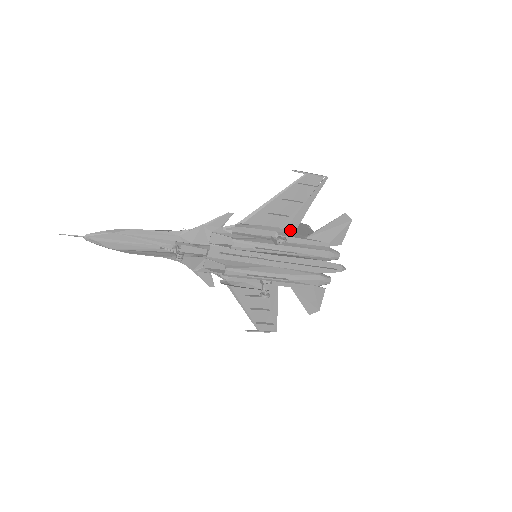
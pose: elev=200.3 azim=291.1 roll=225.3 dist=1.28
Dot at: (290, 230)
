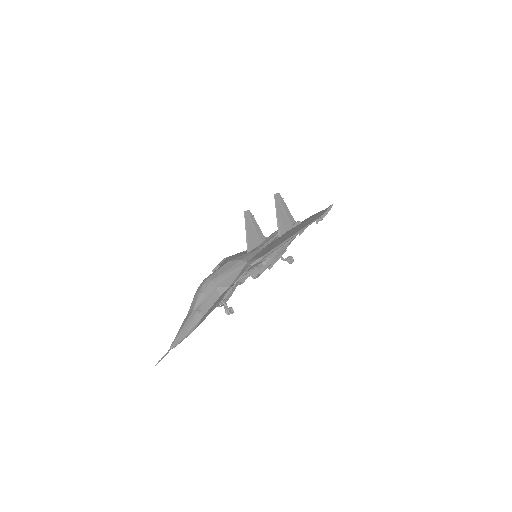
Dot at: occluded
